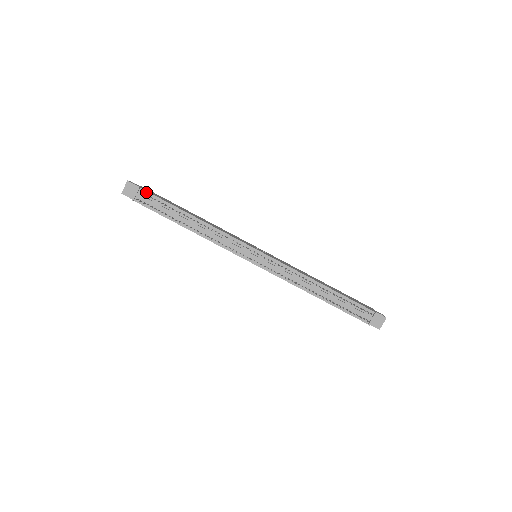
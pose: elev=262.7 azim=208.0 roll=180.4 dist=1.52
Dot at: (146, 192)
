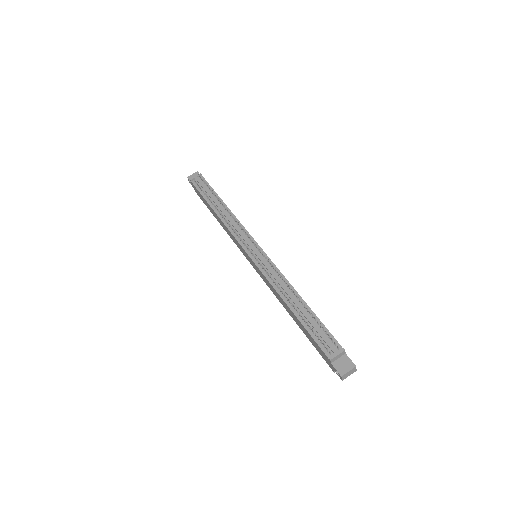
Dot at: (204, 179)
